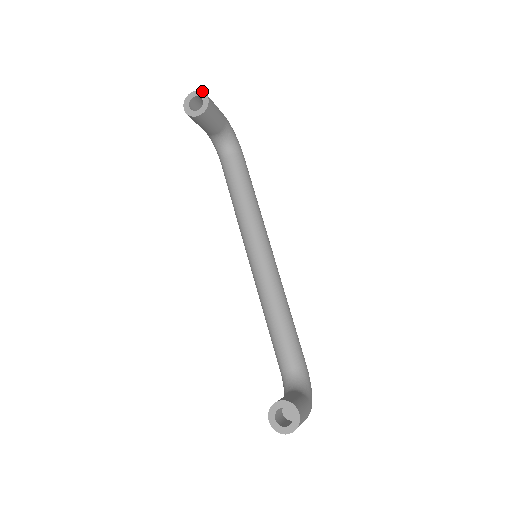
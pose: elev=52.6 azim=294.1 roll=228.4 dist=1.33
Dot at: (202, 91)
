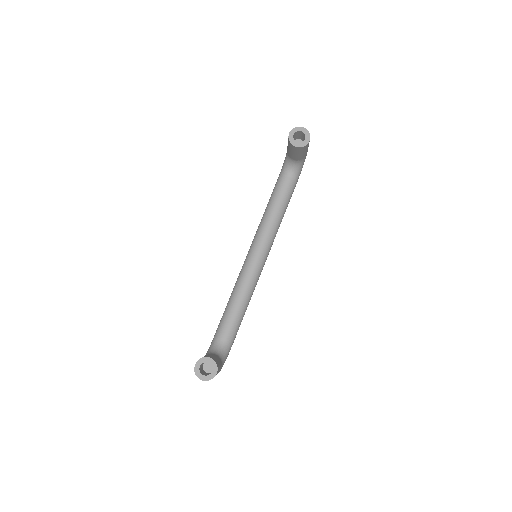
Dot at: (309, 133)
